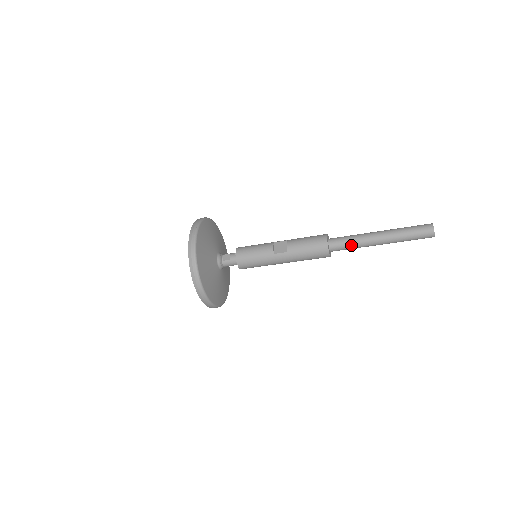
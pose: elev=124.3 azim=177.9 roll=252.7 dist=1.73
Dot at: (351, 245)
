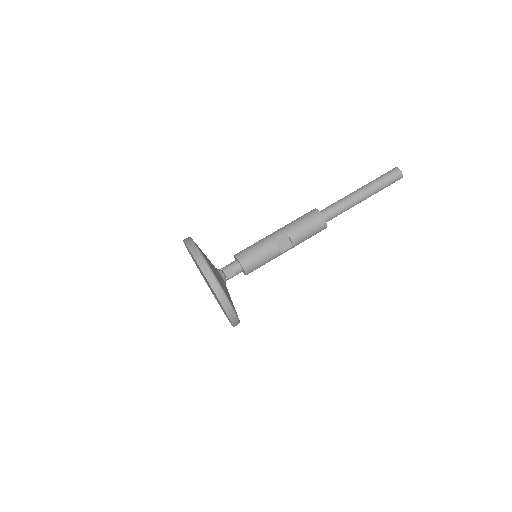
Dot at: (341, 213)
